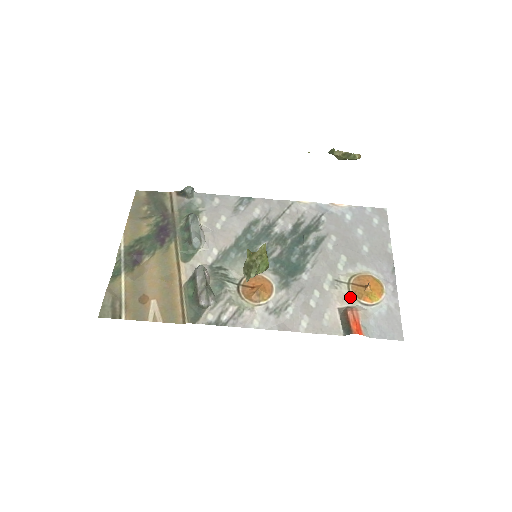
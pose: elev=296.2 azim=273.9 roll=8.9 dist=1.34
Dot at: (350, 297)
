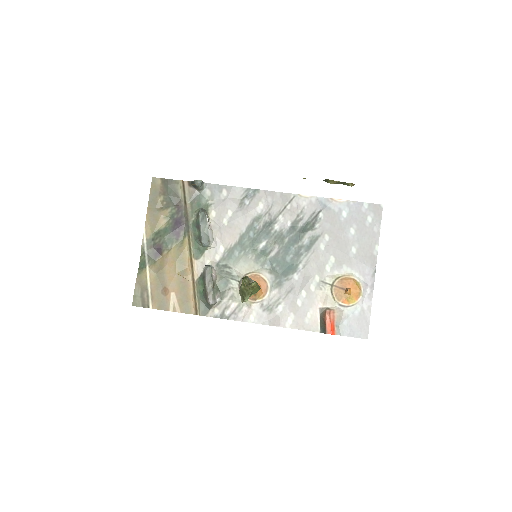
Dot at: (331, 298)
